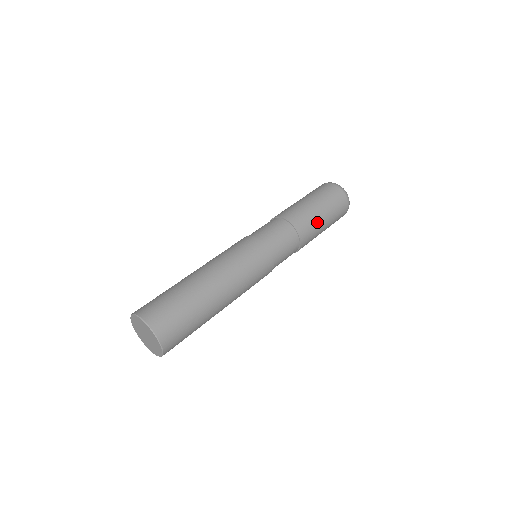
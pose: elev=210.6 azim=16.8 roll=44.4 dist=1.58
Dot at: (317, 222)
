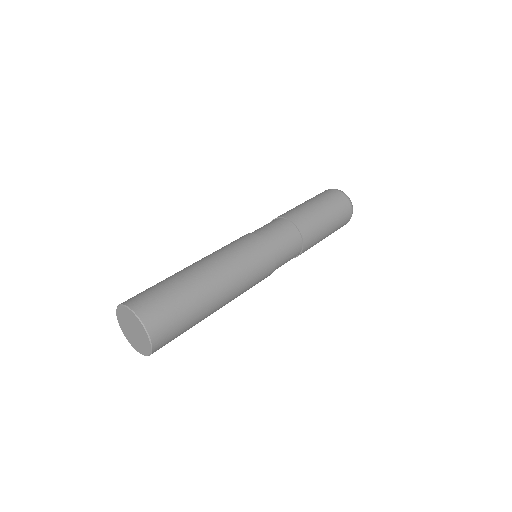
Dot at: (319, 220)
